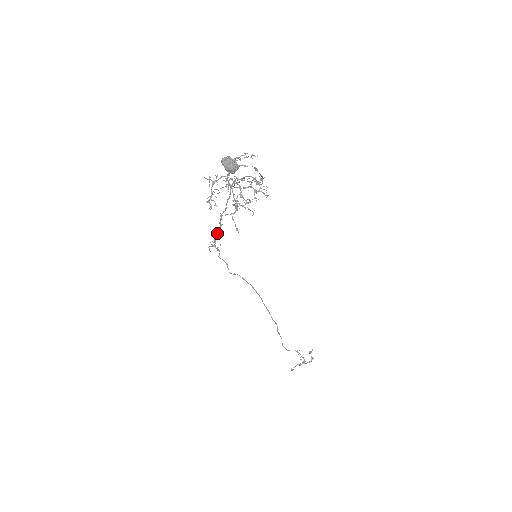
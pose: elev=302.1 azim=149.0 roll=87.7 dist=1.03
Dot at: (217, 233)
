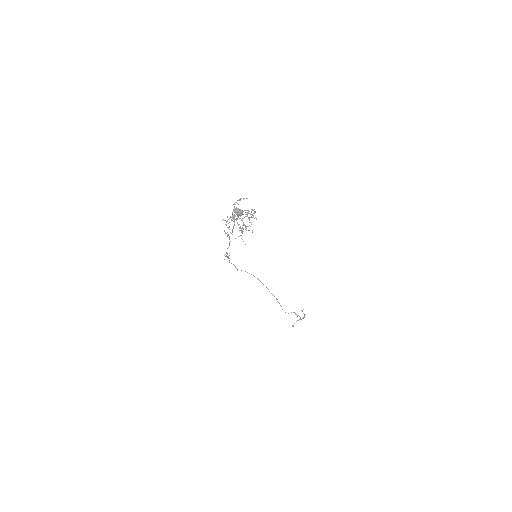
Dot at: occluded
